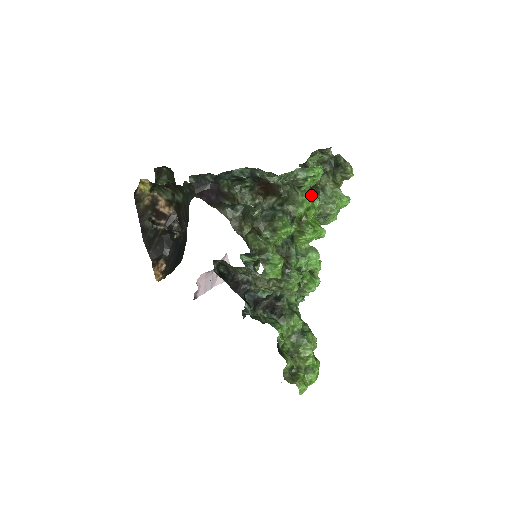
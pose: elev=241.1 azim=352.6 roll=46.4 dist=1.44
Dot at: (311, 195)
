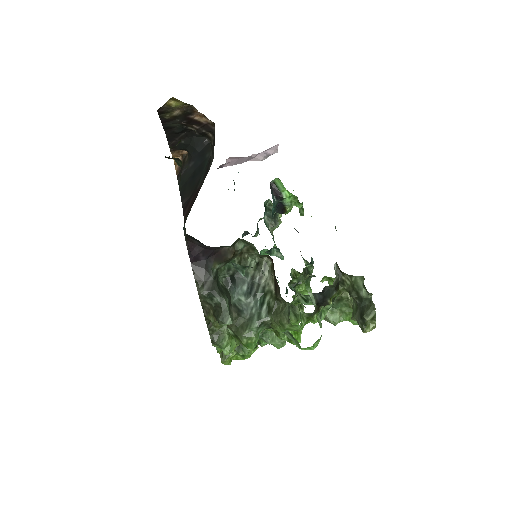
Dot at: (310, 316)
